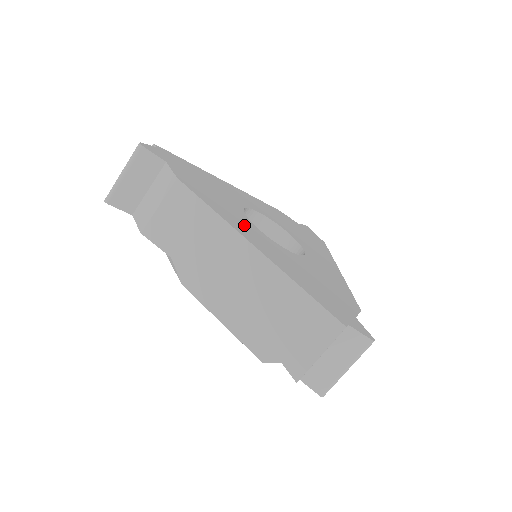
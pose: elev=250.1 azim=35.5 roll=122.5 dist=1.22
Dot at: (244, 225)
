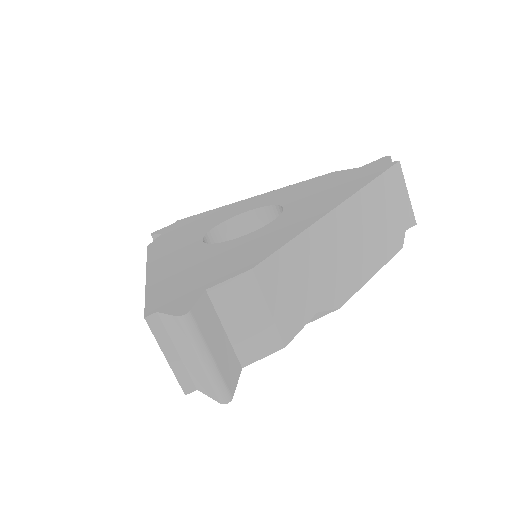
Dot at: (176, 250)
